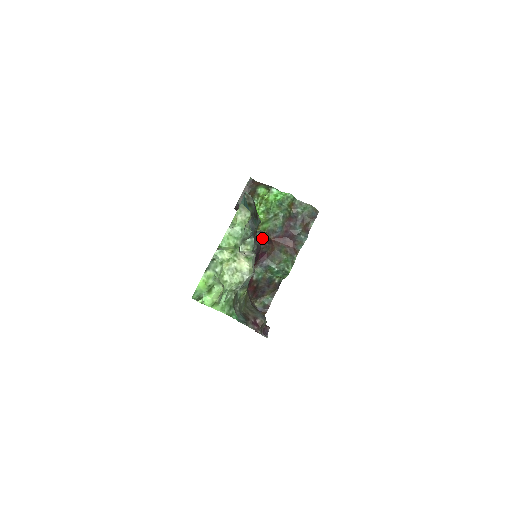
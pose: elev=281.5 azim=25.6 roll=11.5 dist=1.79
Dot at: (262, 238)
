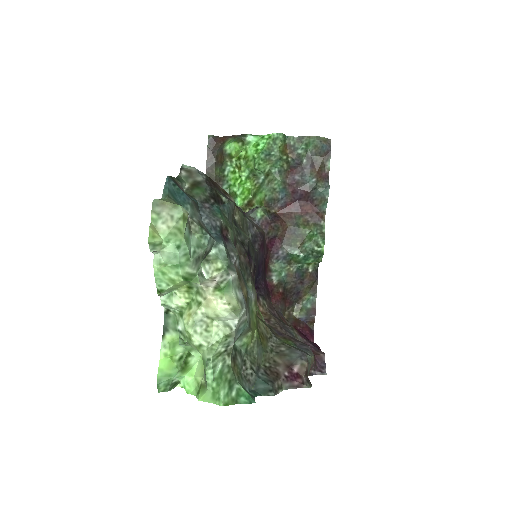
Dot at: (260, 219)
